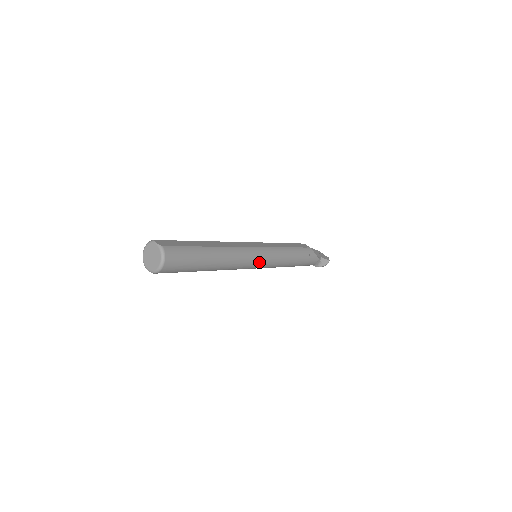
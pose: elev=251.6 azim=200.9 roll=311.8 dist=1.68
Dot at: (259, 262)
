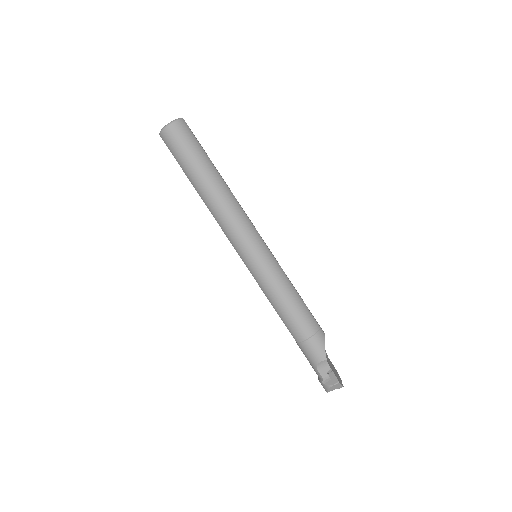
Dot at: (250, 248)
